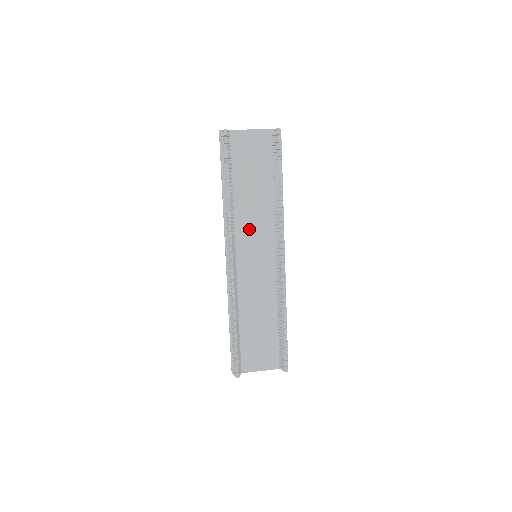
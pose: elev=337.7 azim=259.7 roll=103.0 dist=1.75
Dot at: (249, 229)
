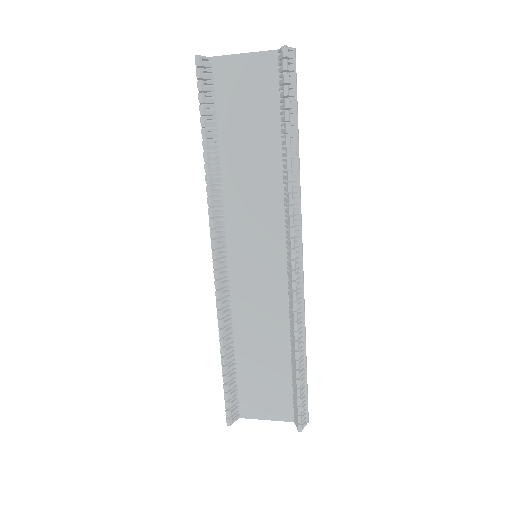
Dot at: (246, 214)
